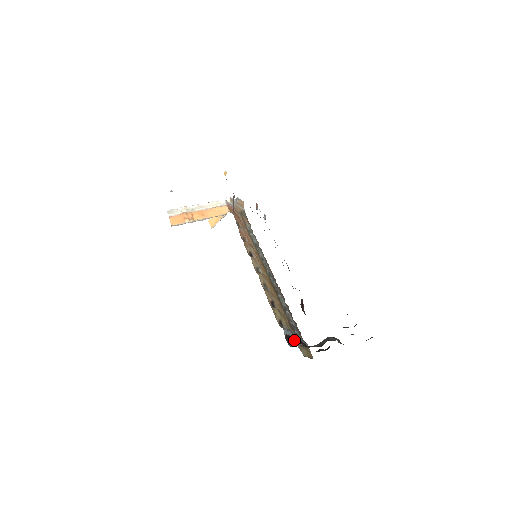
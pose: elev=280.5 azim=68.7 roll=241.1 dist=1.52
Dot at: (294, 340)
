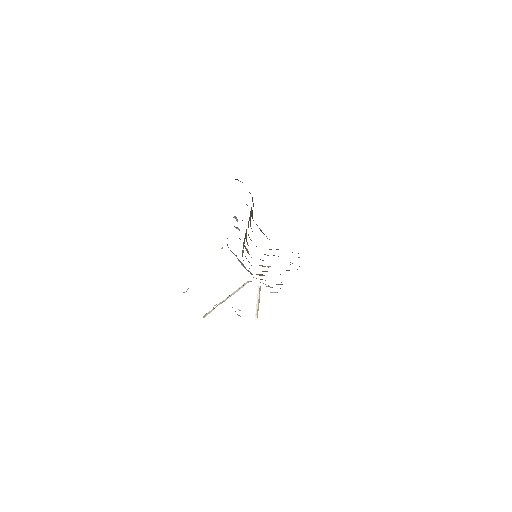
Dot at: occluded
